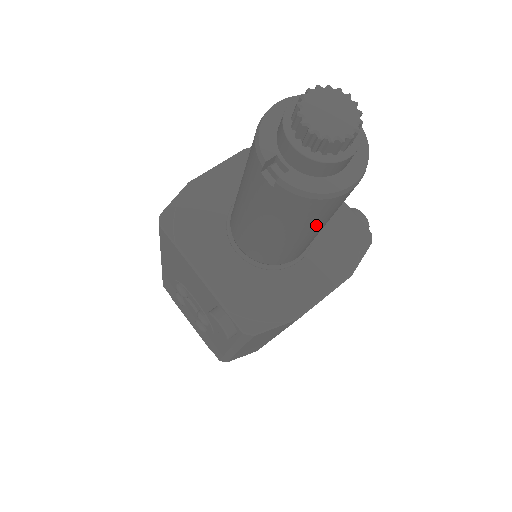
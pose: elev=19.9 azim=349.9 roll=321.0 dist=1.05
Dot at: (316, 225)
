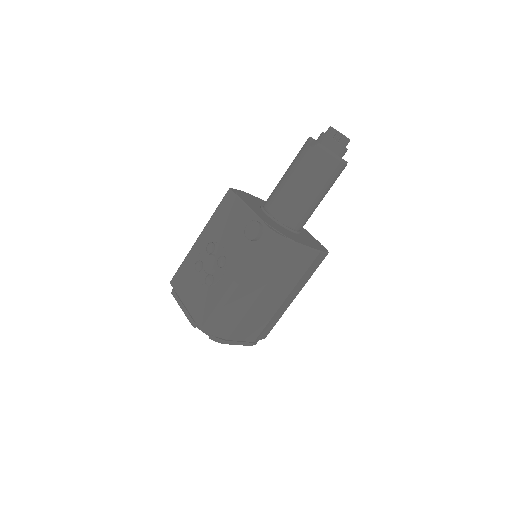
Dot at: (321, 184)
